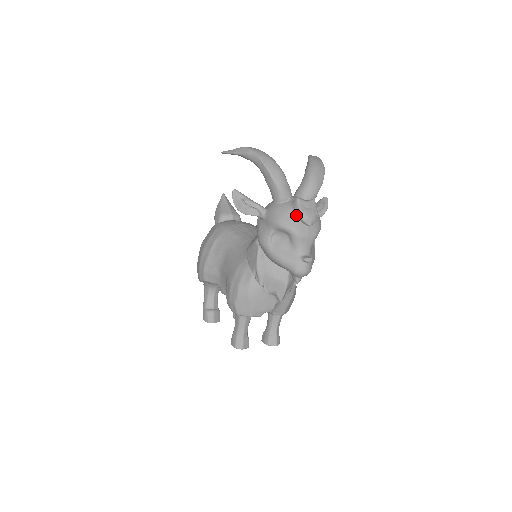
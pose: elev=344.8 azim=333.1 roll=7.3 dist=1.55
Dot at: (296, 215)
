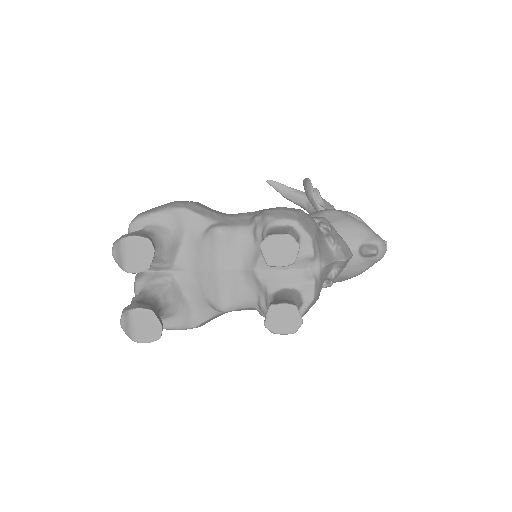
Dot at: occluded
